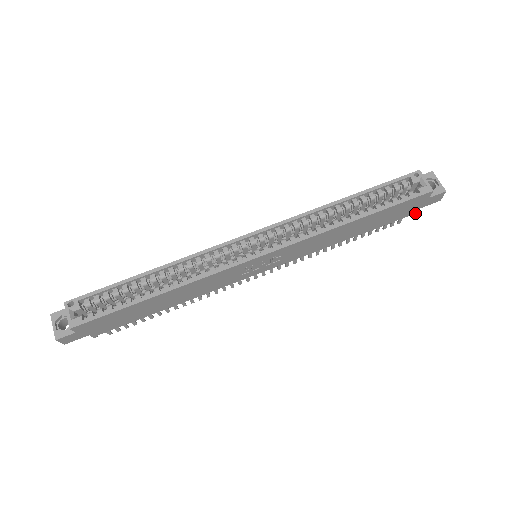
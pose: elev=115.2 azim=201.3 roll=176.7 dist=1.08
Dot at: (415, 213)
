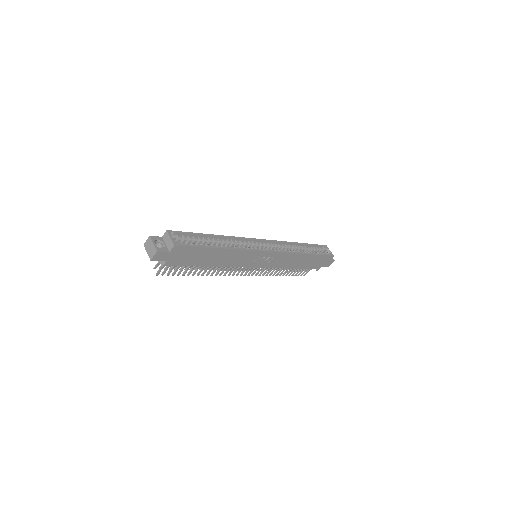
Dot at: (318, 269)
